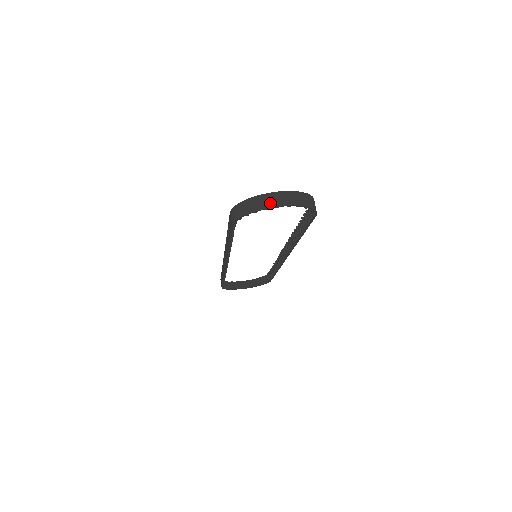
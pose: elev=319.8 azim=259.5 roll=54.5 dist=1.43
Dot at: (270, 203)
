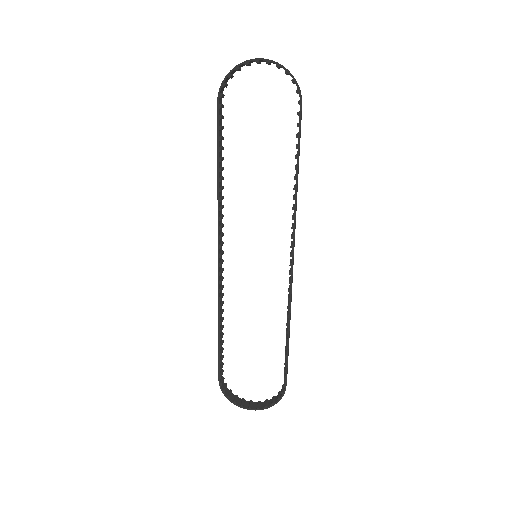
Dot at: (251, 60)
